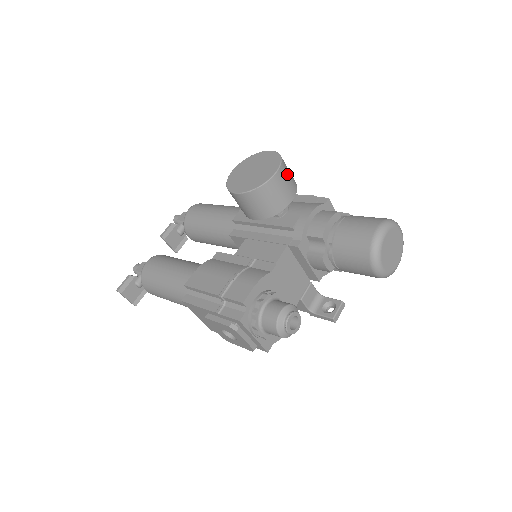
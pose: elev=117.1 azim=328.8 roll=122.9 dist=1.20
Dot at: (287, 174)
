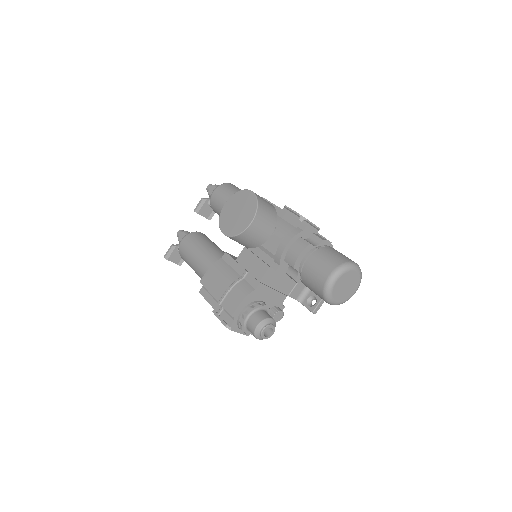
Dot at: (263, 218)
